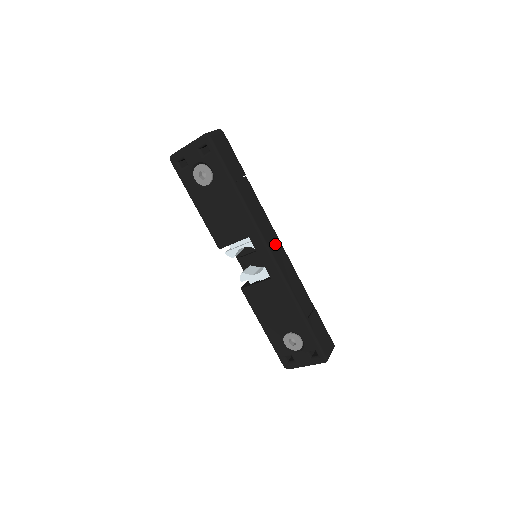
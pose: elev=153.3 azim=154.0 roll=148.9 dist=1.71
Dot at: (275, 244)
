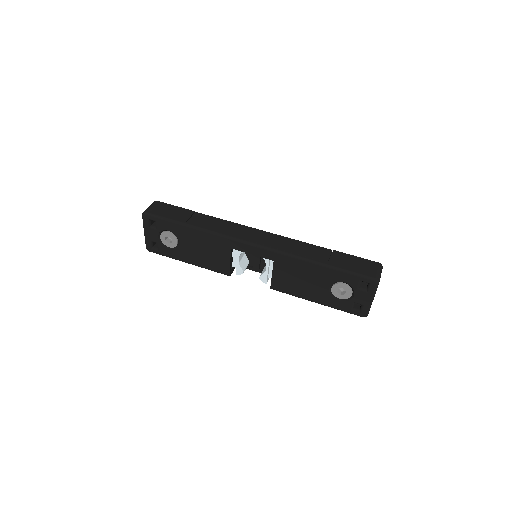
Dot at: (254, 235)
